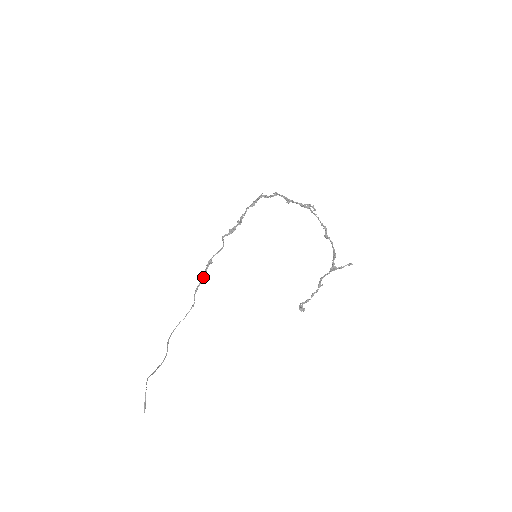
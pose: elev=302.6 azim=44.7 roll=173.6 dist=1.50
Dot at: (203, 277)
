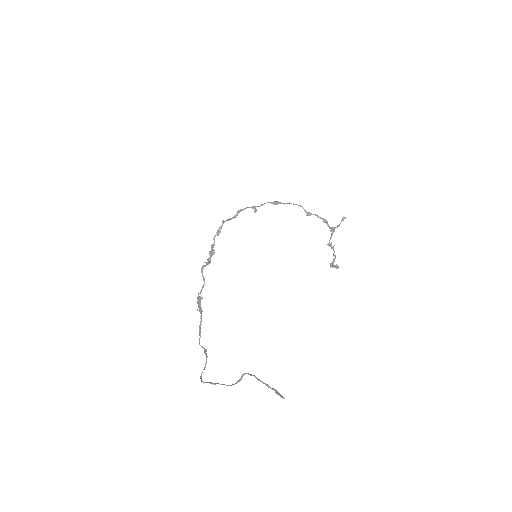
Dot at: (201, 314)
